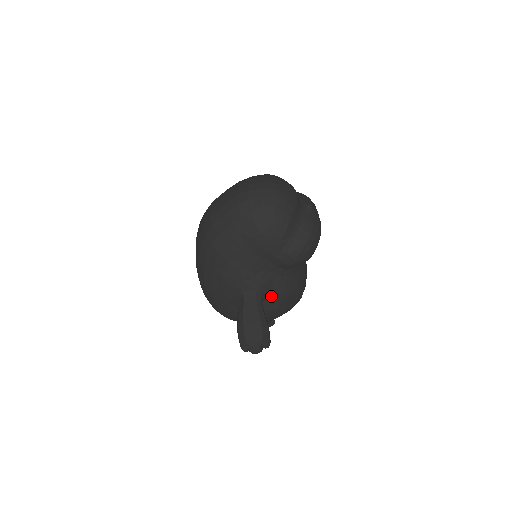
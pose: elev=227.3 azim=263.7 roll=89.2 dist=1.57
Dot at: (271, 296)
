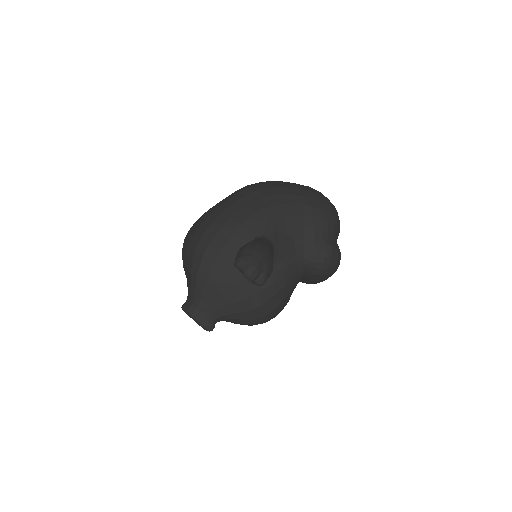
Dot at: (274, 269)
